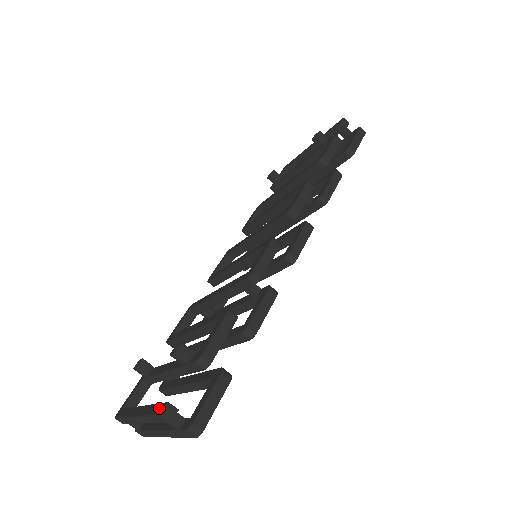
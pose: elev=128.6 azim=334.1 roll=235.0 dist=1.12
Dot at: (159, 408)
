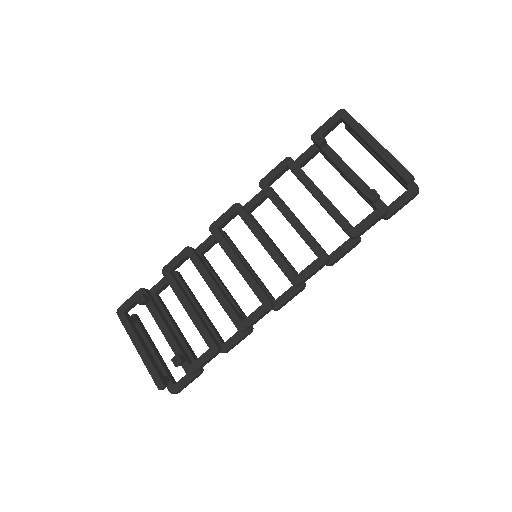
Dot at: (158, 381)
